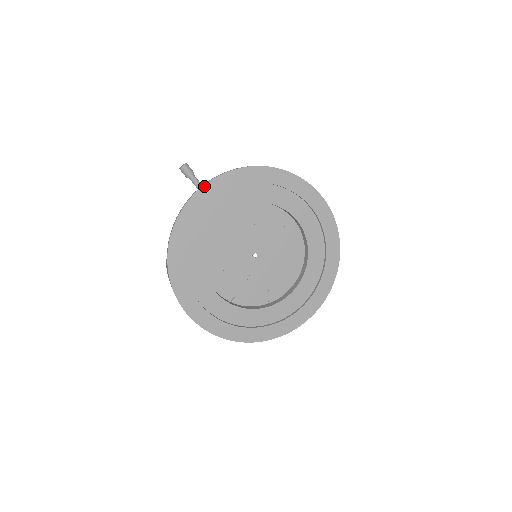
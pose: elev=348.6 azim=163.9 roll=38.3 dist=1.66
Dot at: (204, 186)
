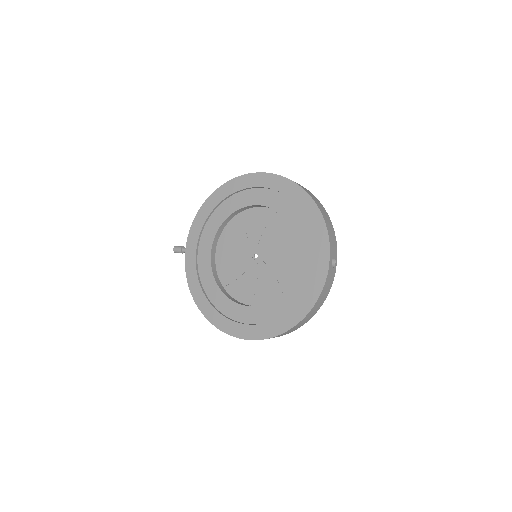
Dot at: (186, 248)
